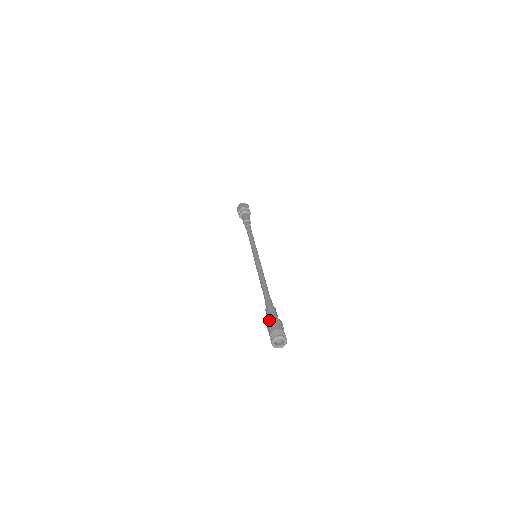
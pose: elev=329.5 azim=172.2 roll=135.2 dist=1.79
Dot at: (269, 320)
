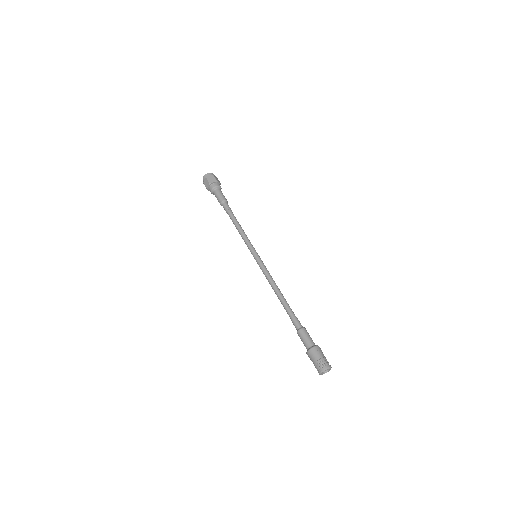
Dot at: (307, 351)
